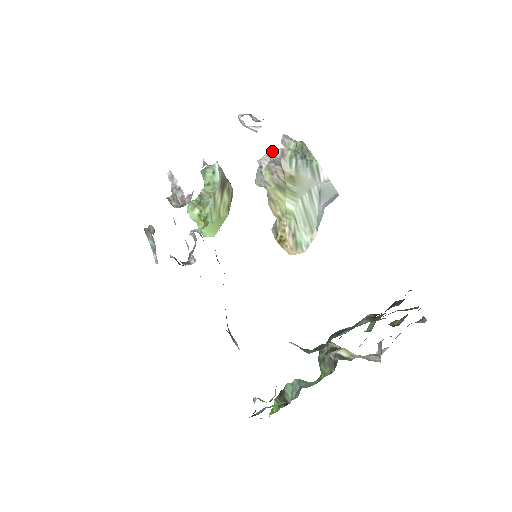
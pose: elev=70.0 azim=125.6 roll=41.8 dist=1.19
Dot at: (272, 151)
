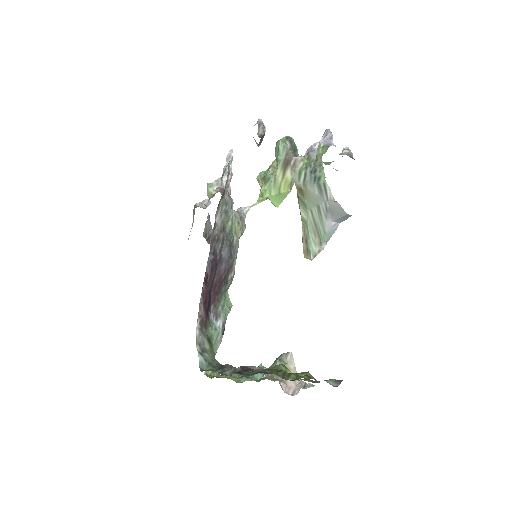
Dot at: (317, 144)
